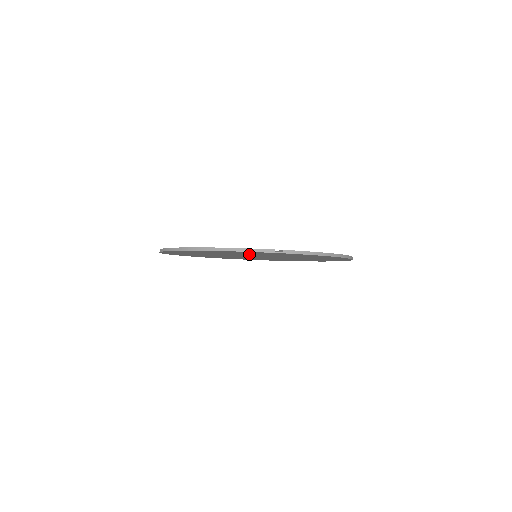
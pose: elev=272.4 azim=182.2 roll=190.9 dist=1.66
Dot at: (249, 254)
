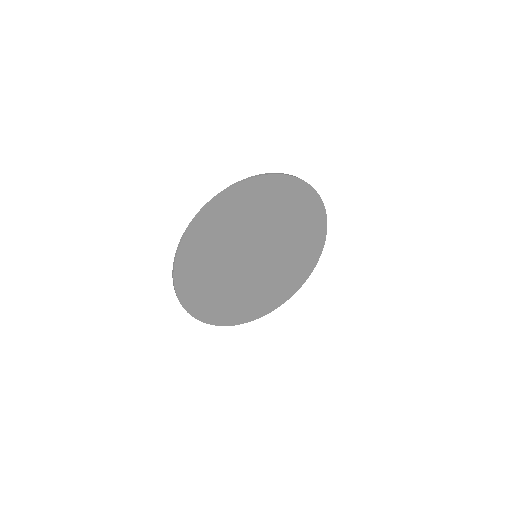
Dot at: (285, 221)
